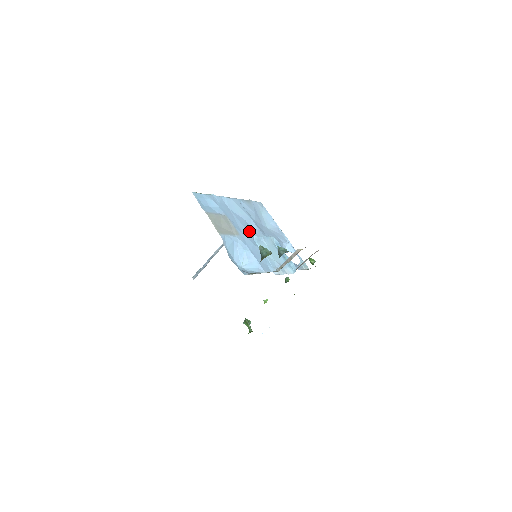
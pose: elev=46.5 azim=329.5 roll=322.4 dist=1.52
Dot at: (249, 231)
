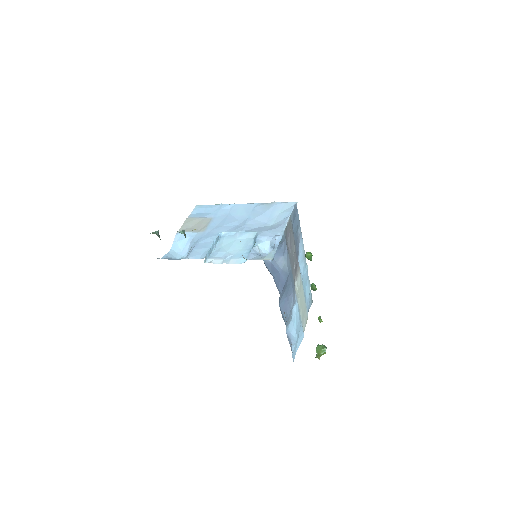
Dot at: (225, 228)
